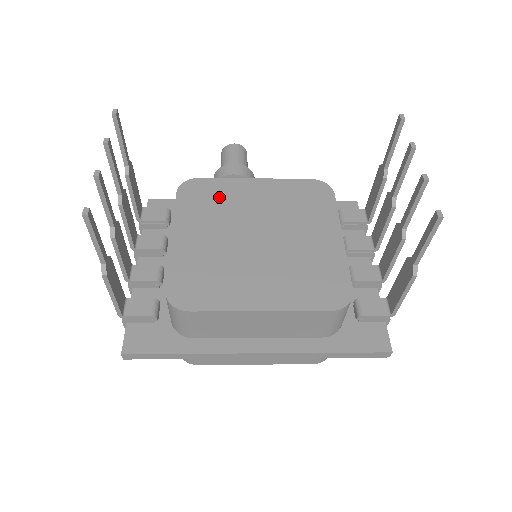
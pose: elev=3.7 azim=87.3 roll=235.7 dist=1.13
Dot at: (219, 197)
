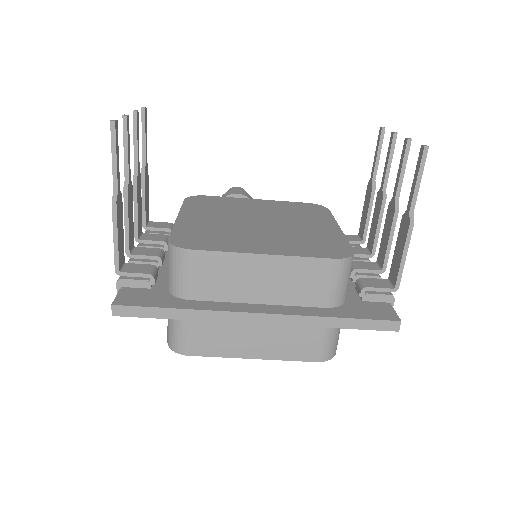
Dot at: (223, 204)
